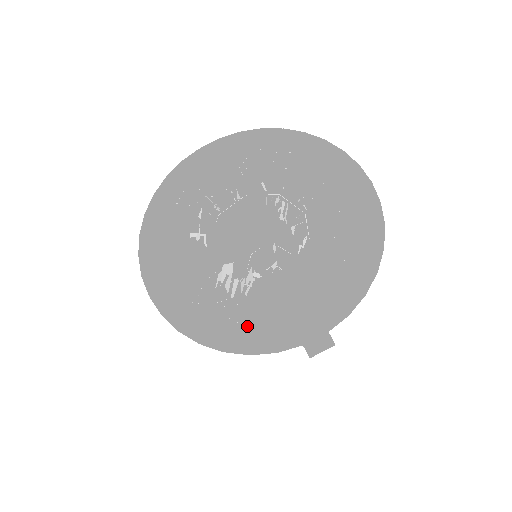
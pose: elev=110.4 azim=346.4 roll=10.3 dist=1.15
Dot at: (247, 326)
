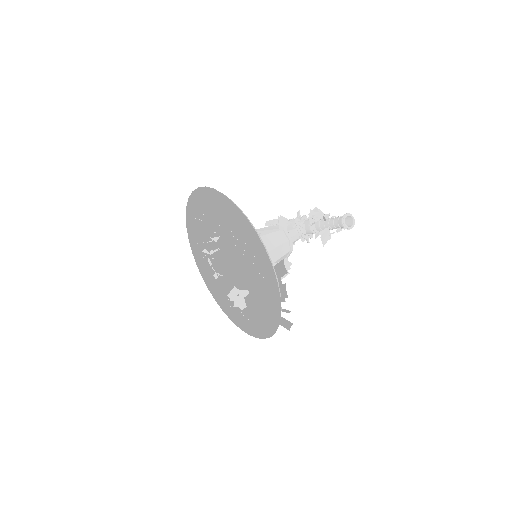
Dot at: (255, 324)
